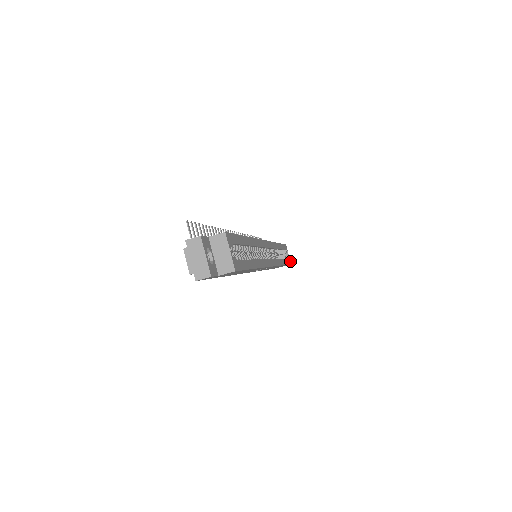
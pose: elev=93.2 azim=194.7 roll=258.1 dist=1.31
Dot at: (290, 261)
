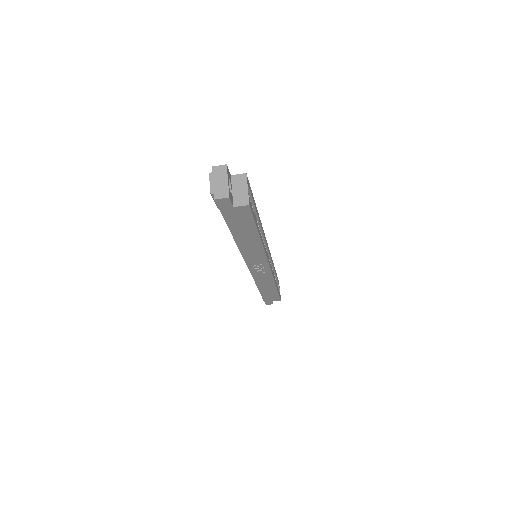
Dot at: (280, 297)
